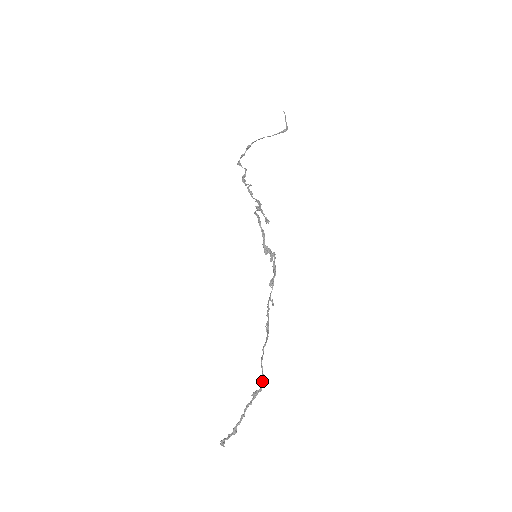
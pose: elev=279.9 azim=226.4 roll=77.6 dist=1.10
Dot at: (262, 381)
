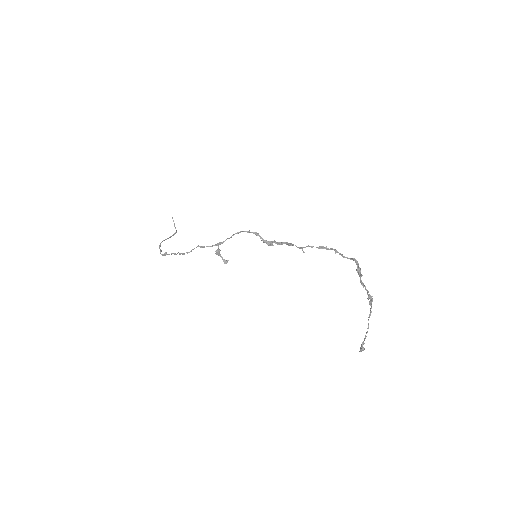
Dot at: (354, 259)
